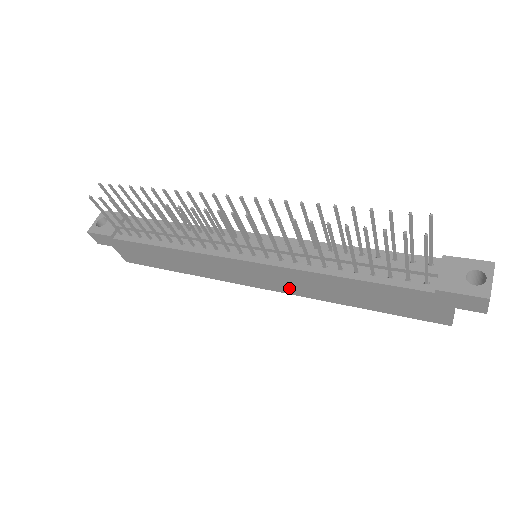
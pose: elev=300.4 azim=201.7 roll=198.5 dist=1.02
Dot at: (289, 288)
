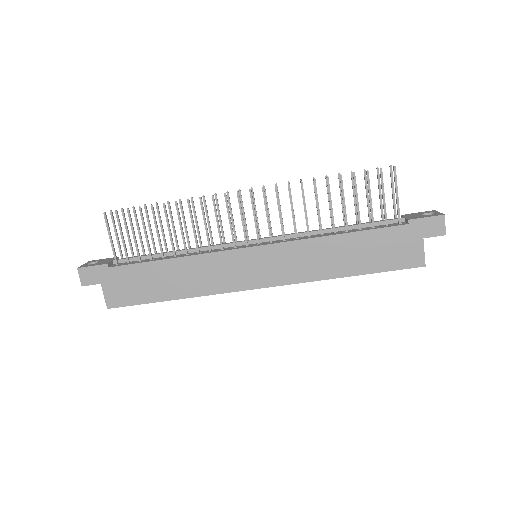
Dot at: (290, 274)
